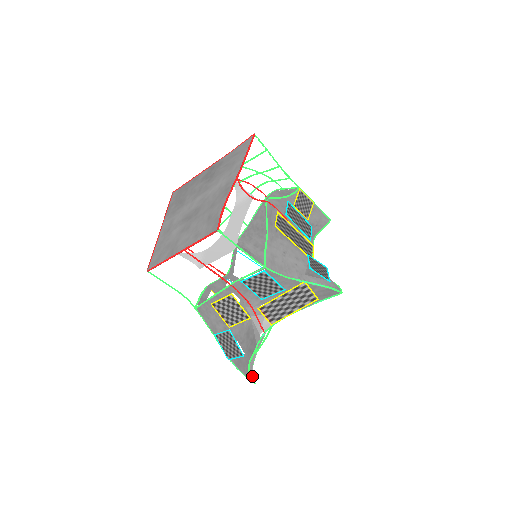
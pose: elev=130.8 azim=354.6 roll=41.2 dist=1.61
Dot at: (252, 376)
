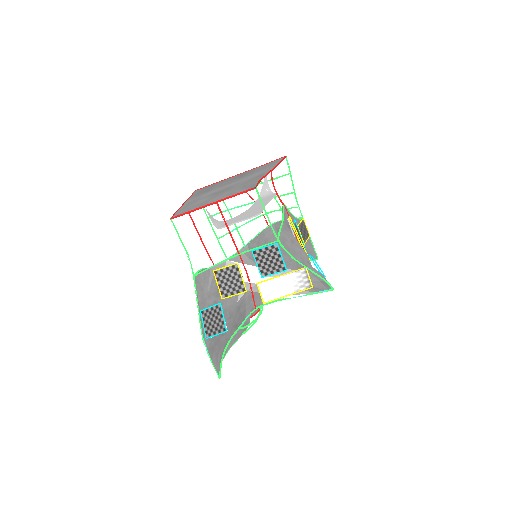
Dot at: occluded
